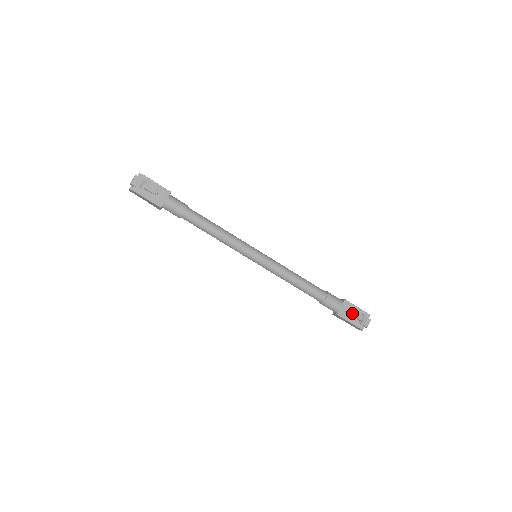
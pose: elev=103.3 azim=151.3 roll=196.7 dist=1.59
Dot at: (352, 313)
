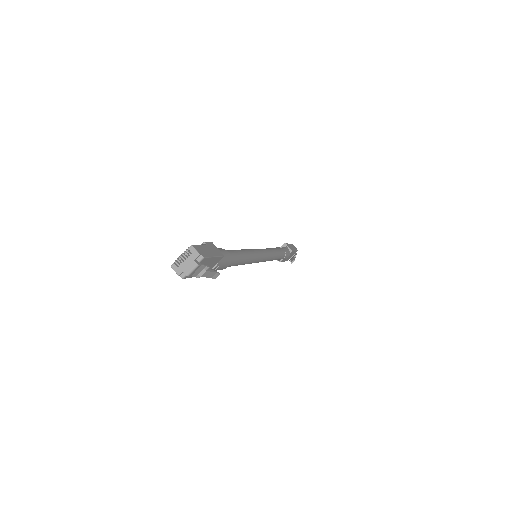
Dot at: occluded
